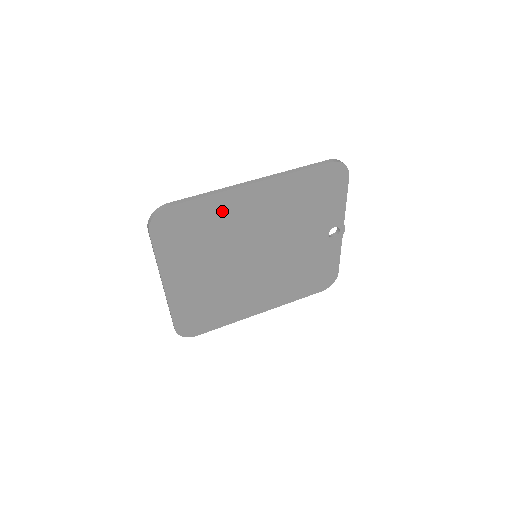
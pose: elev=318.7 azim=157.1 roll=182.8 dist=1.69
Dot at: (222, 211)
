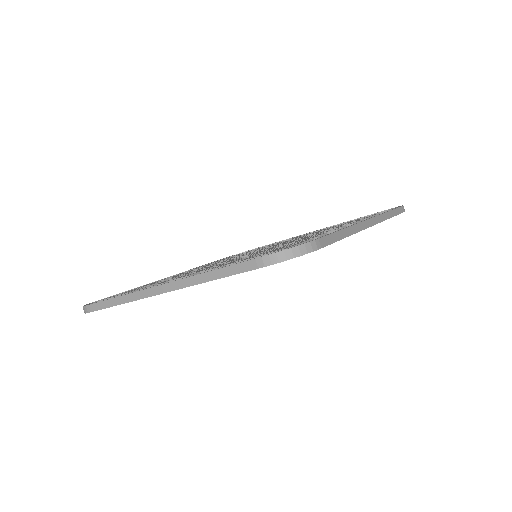
Dot at: occluded
